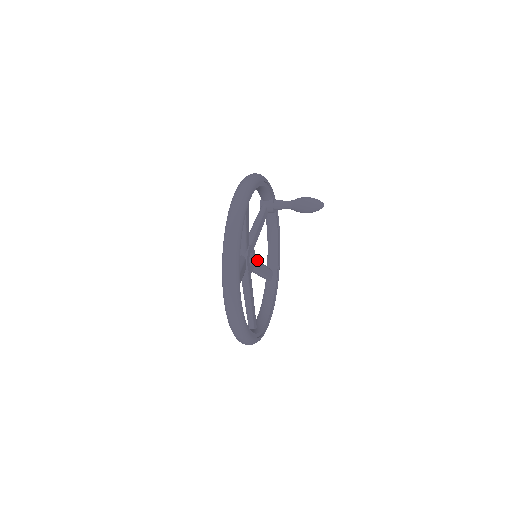
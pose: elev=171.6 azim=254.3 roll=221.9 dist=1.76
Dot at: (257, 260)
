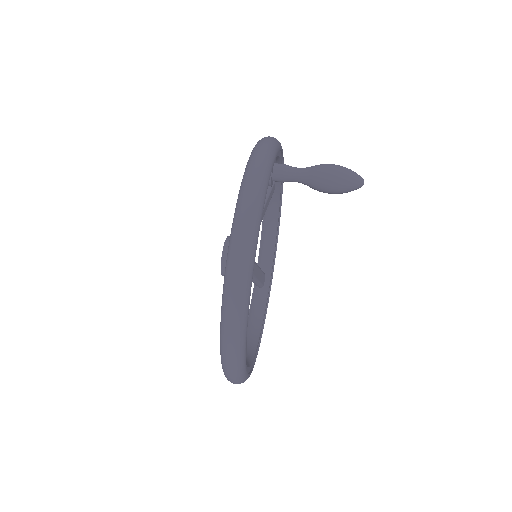
Dot at: occluded
